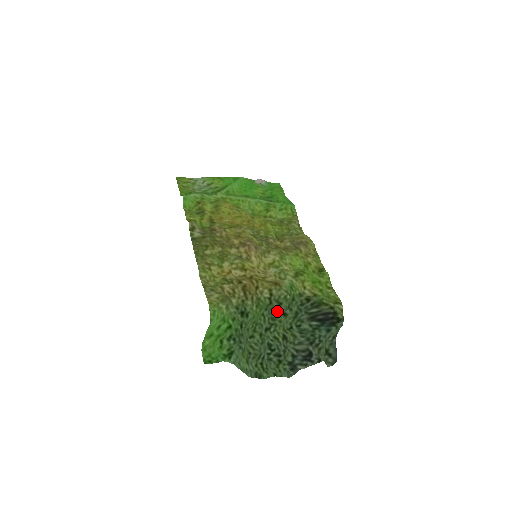
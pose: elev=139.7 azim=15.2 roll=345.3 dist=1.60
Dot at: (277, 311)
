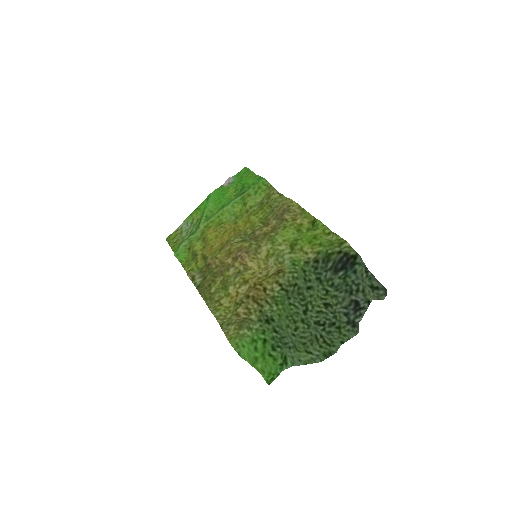
Dot at: (299, 292)
